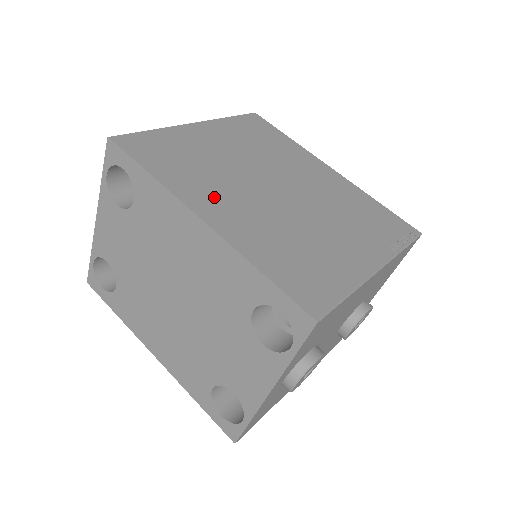
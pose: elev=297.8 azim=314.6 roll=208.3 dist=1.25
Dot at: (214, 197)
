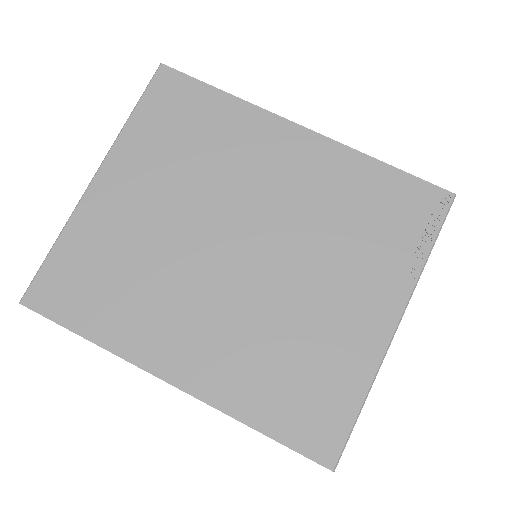
Dot at: (170, 330)
